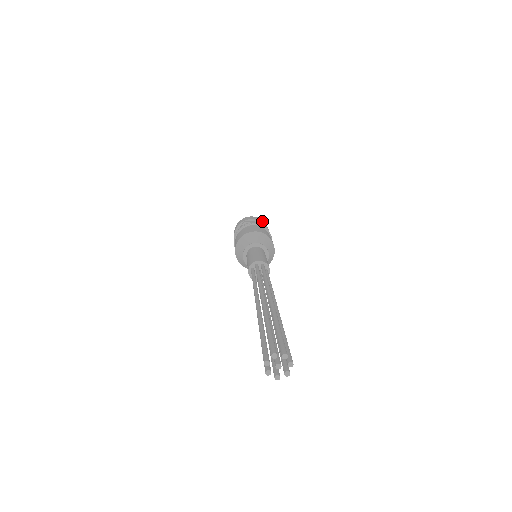
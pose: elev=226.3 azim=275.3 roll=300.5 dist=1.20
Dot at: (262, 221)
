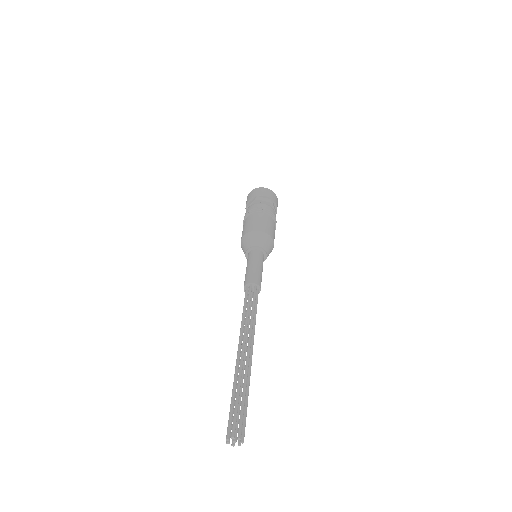
Dot at: (273, 197)
